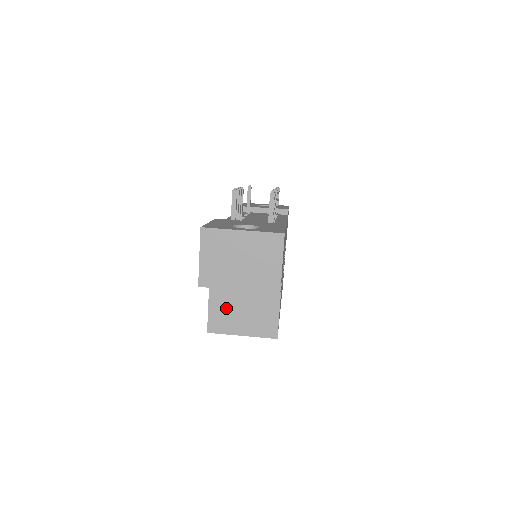
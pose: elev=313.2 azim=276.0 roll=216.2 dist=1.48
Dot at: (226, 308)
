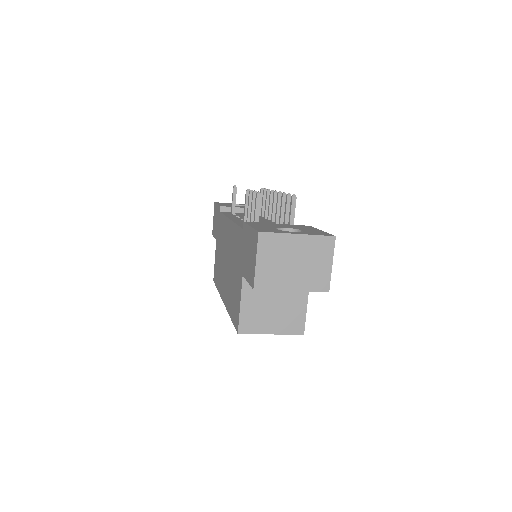
Dot at: (257, 309)
